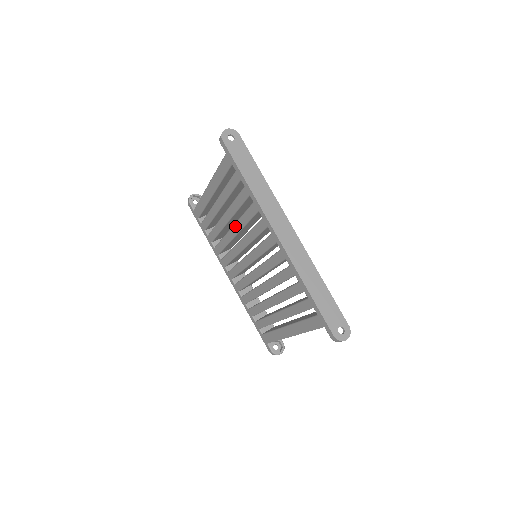
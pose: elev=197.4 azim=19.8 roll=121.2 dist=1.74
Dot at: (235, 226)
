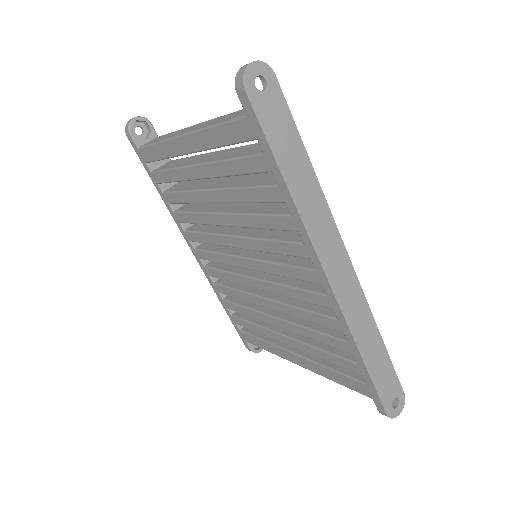
Dot at: (230, 217)
